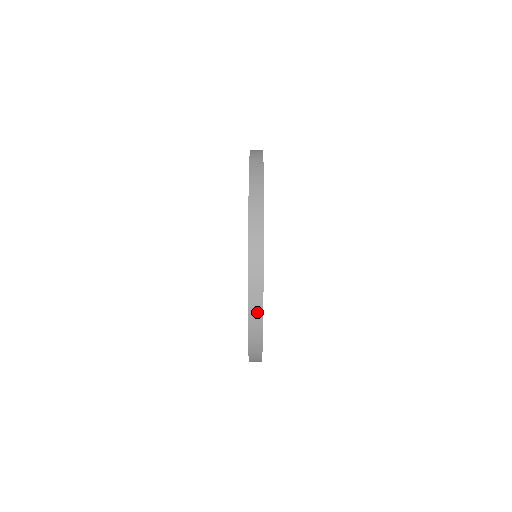
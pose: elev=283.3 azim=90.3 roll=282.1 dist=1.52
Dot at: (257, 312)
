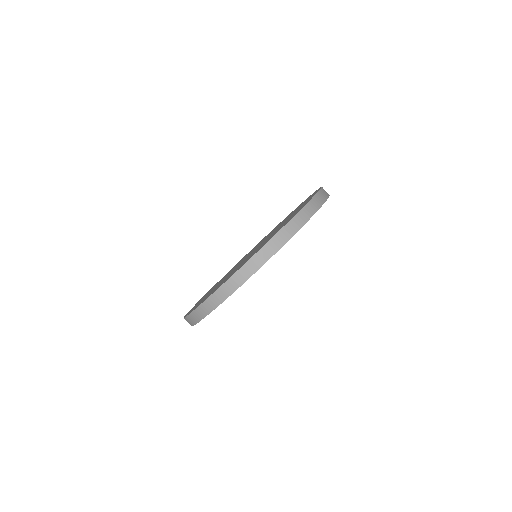
Dot at: occluded
